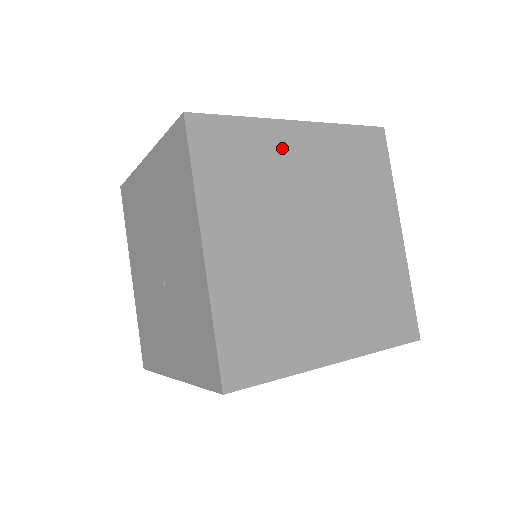
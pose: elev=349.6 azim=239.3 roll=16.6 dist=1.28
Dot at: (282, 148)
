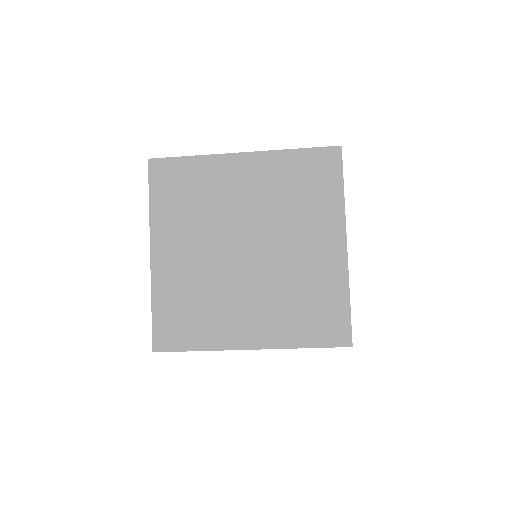
Dot at: occluded
